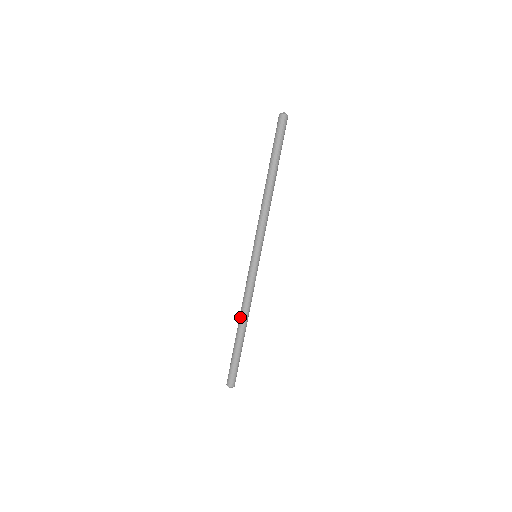
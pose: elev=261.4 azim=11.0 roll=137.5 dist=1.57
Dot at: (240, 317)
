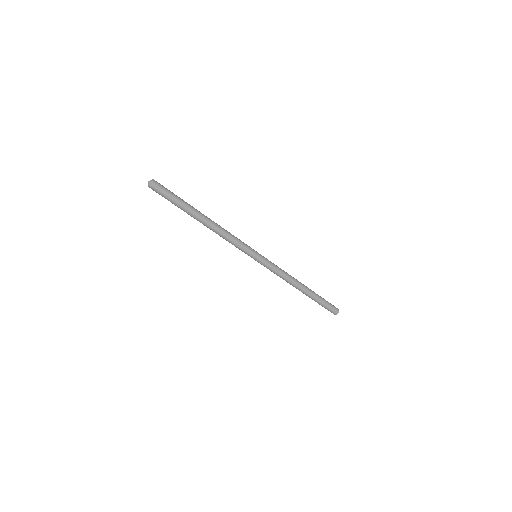
Dot at: (295, 287)
